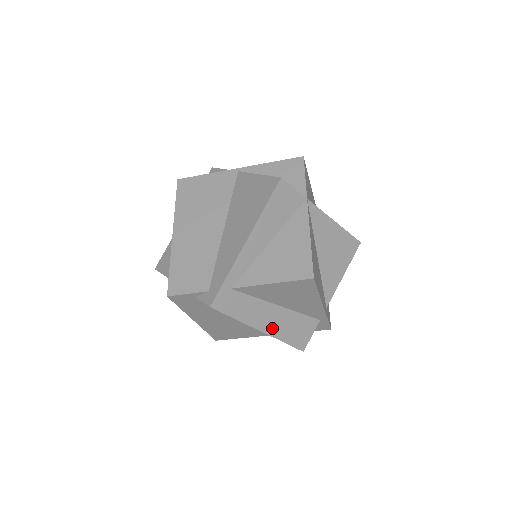
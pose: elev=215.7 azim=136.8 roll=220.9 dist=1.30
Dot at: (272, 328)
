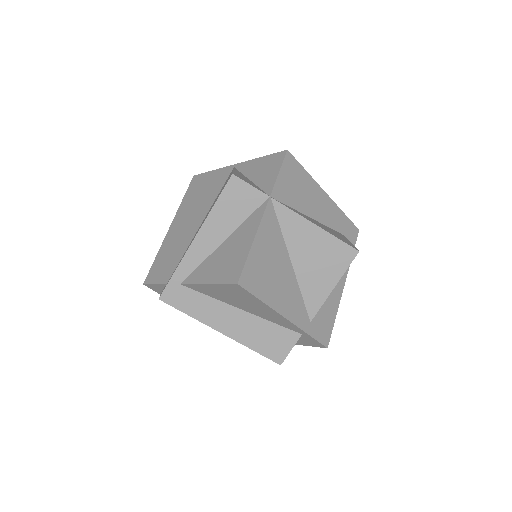
Dot at: (235, 332)
